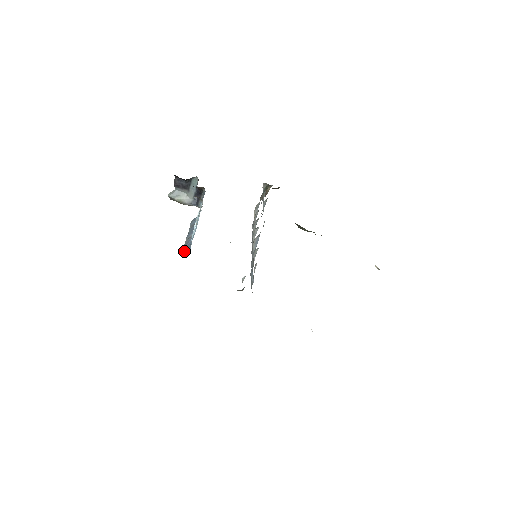
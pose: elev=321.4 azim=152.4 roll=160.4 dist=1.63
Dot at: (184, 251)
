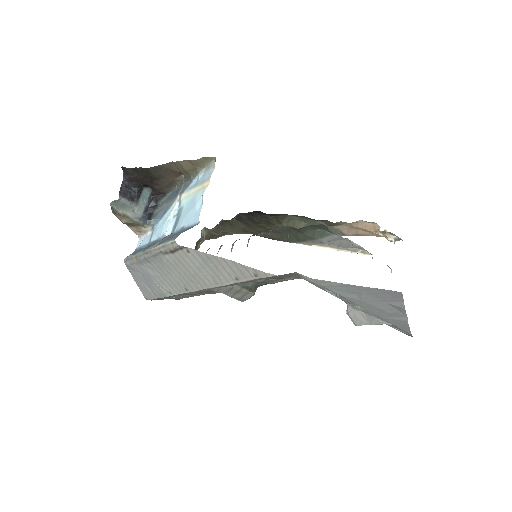
Dot at: (177, 234)
